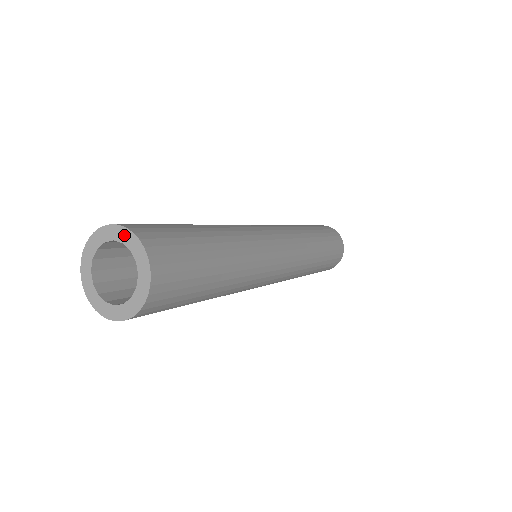
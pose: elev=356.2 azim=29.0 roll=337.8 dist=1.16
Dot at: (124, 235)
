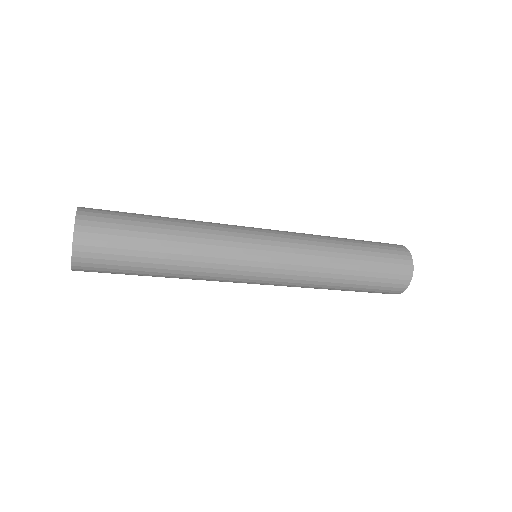
Dot at: occluded
